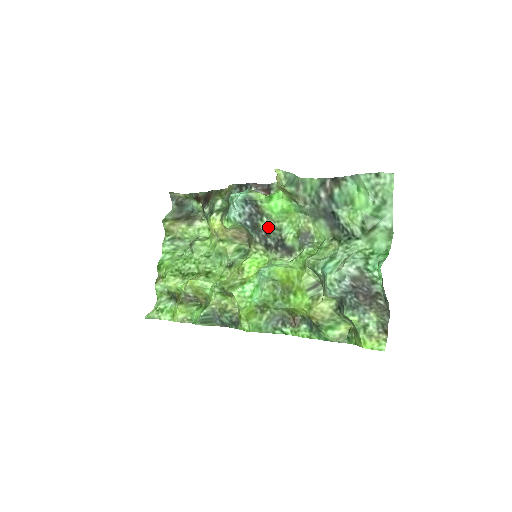
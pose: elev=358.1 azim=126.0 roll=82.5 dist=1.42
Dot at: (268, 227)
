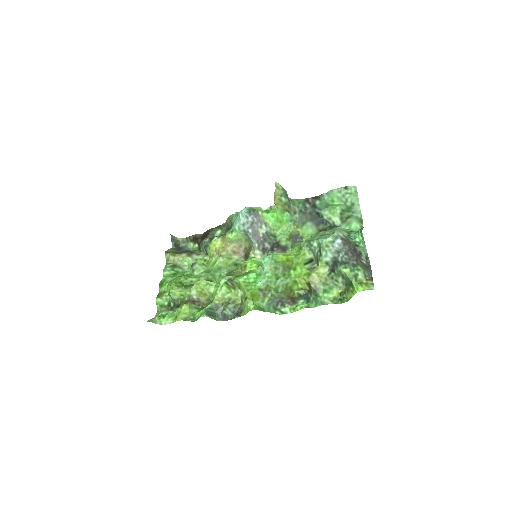
Dot at: (266, 233)
